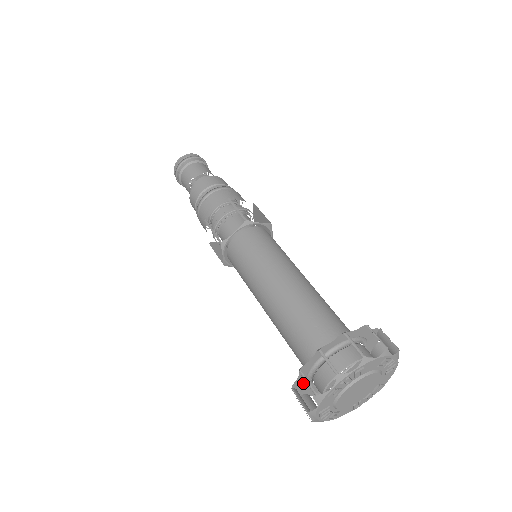
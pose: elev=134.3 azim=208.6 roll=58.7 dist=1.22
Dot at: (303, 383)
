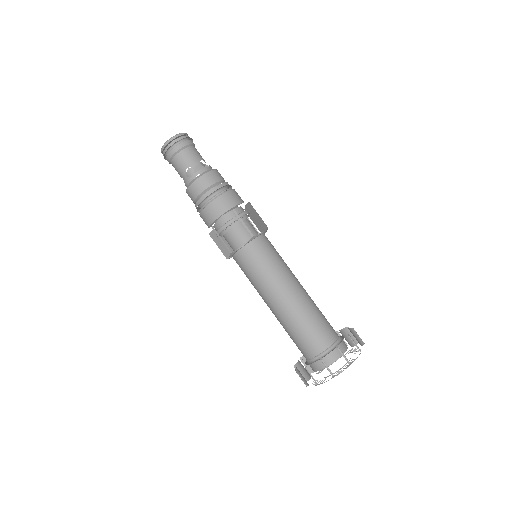
Dot at: occluded
